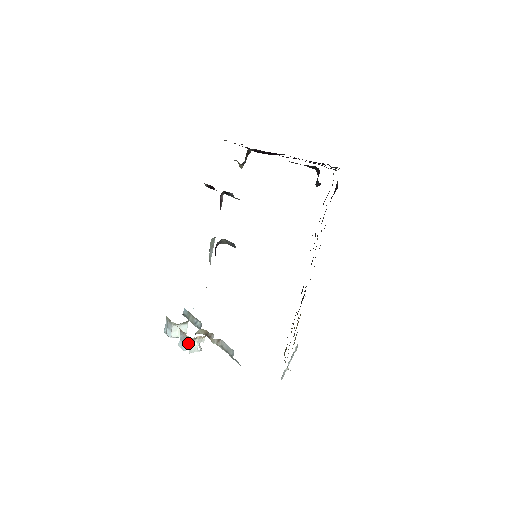
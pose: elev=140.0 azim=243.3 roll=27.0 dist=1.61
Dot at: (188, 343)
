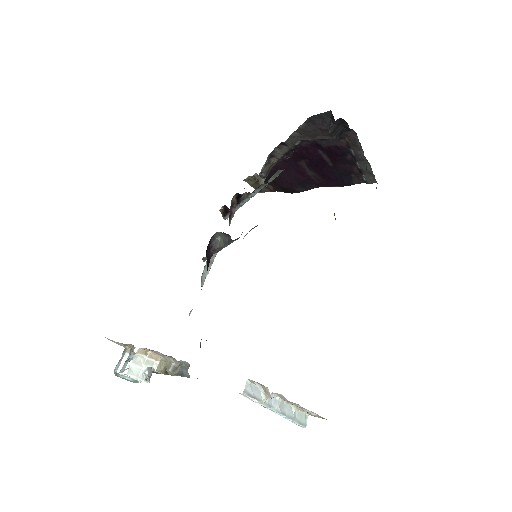
Dot at: (132, 359)
